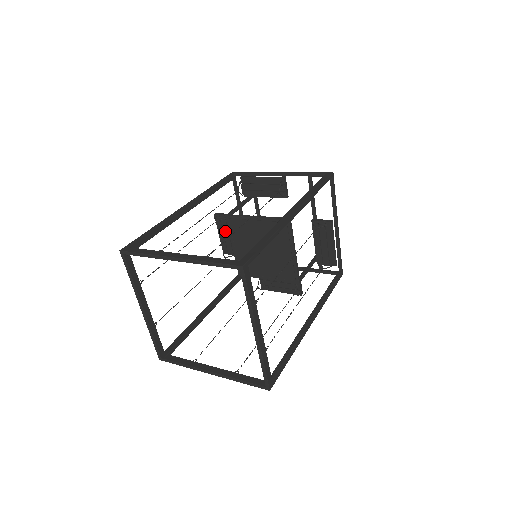
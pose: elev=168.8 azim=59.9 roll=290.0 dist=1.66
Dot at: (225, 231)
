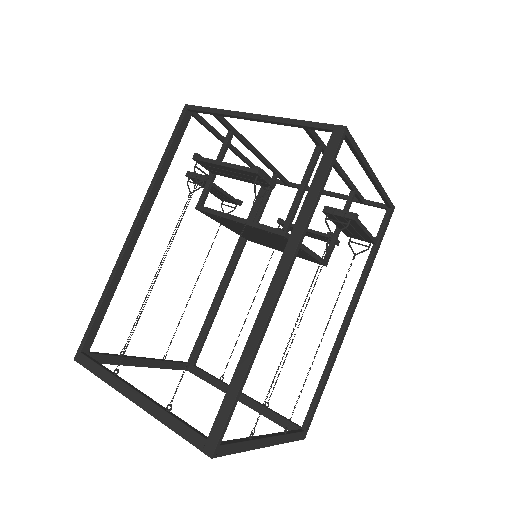
Dot at: occluded
